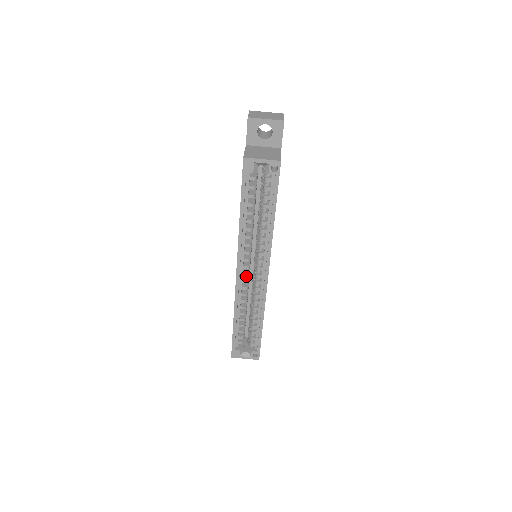
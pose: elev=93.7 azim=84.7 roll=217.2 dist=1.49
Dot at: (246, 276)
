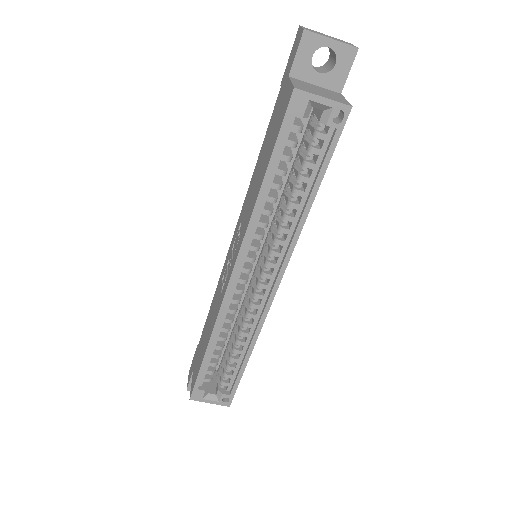
Dot at: (241, 284)
